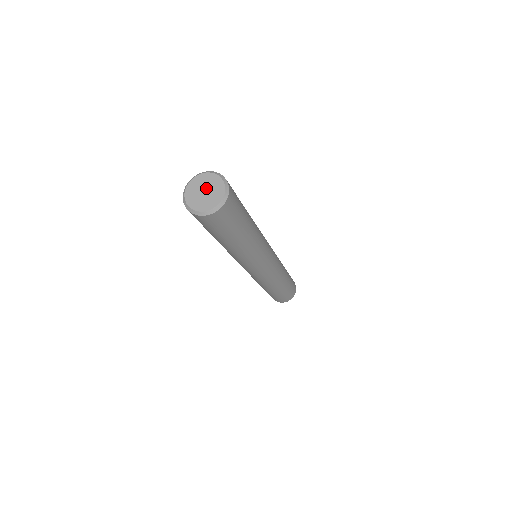
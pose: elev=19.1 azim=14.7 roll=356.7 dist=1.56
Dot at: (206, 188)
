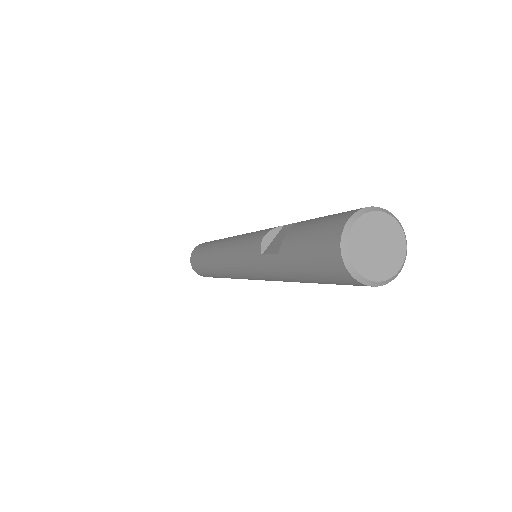
Dot at: (376, 240)
